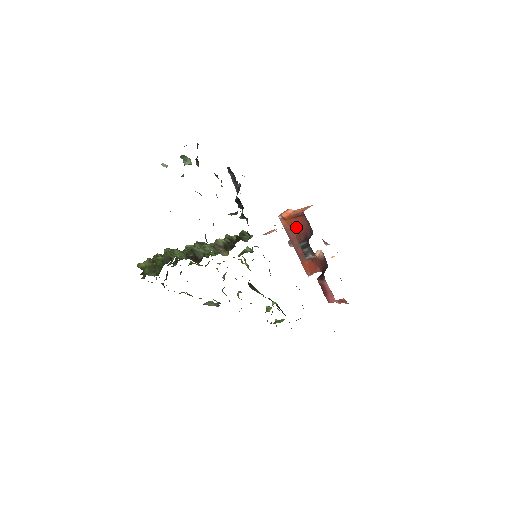
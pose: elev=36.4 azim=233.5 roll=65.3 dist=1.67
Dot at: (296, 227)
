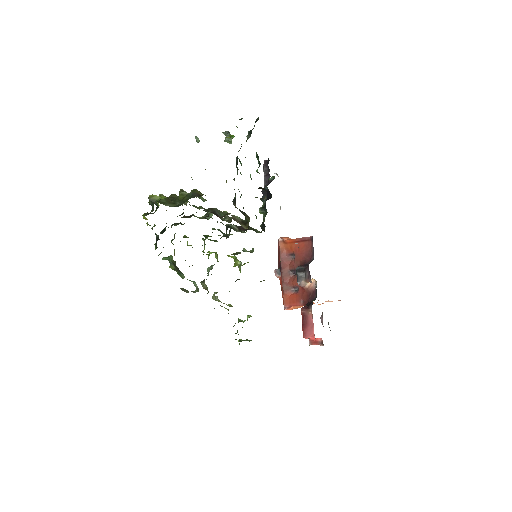
Dot at: (295, 252)
